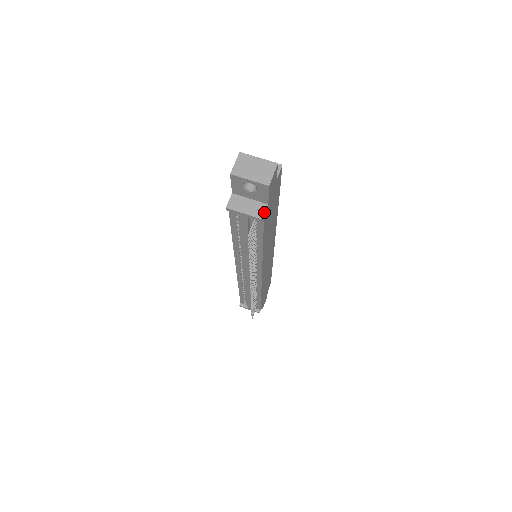
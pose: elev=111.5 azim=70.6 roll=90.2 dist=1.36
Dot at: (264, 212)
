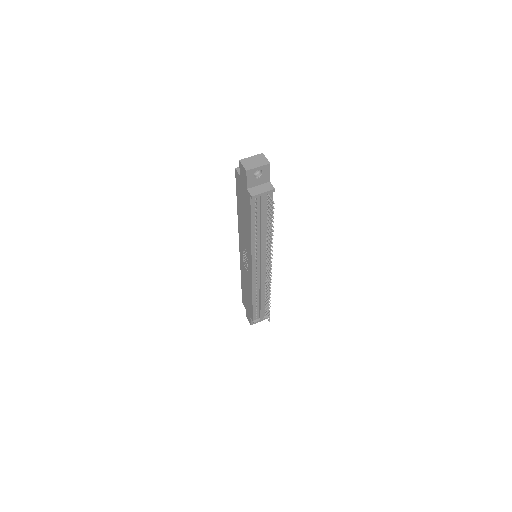
Dot at: (272, 186)
